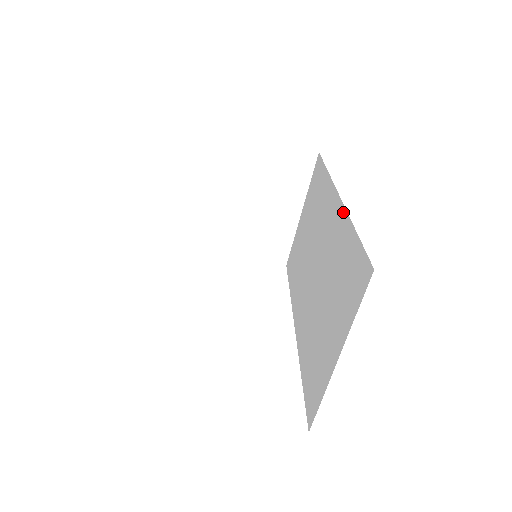
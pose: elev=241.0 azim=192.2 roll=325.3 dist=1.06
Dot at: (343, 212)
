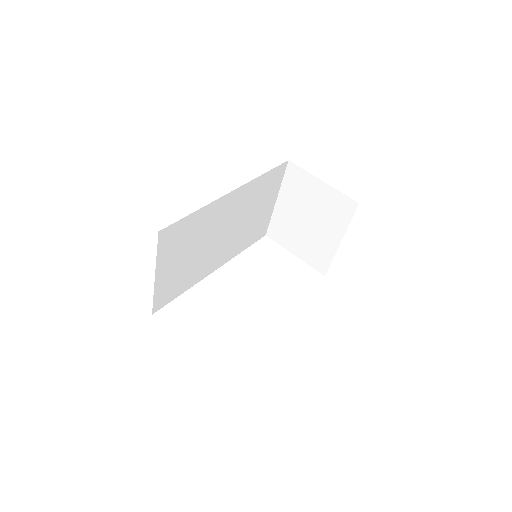
Dot at: occluded
